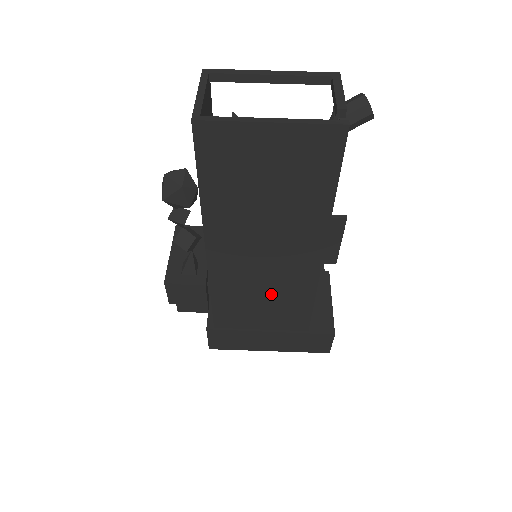
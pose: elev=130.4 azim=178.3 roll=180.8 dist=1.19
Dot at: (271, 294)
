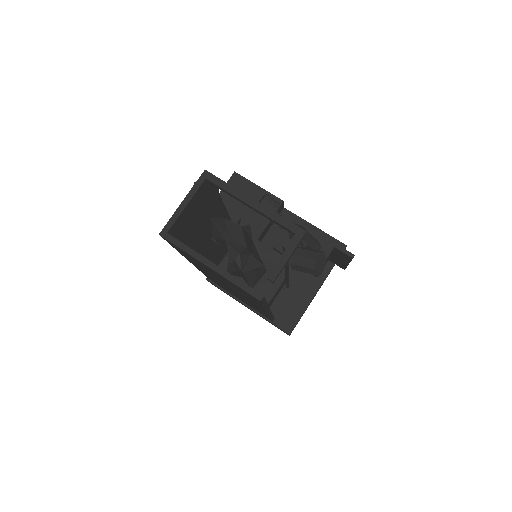
Dot at: occluded
